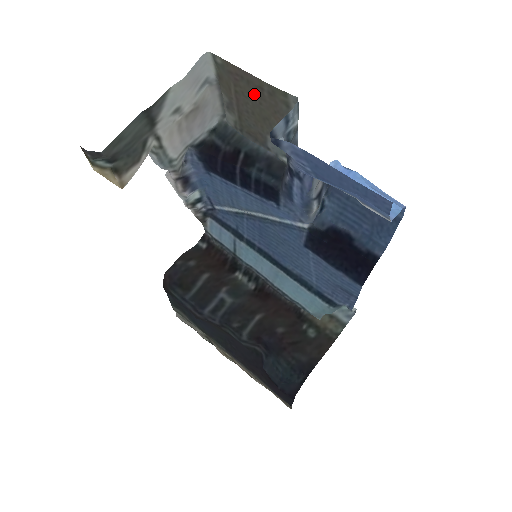
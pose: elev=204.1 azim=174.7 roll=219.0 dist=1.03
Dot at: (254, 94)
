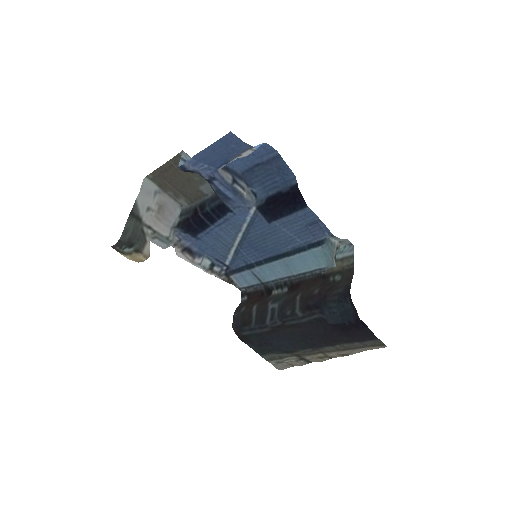
Dot at: (173, 173)
